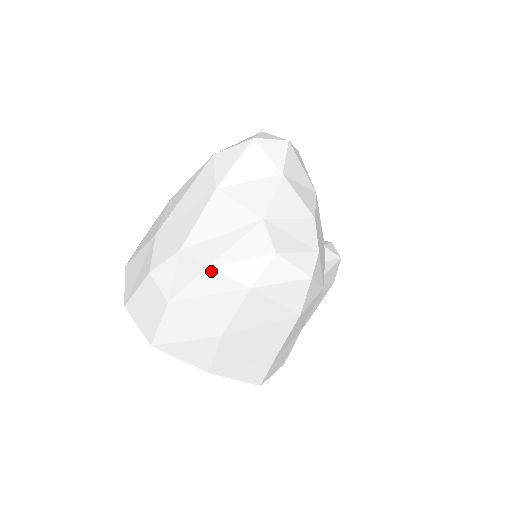
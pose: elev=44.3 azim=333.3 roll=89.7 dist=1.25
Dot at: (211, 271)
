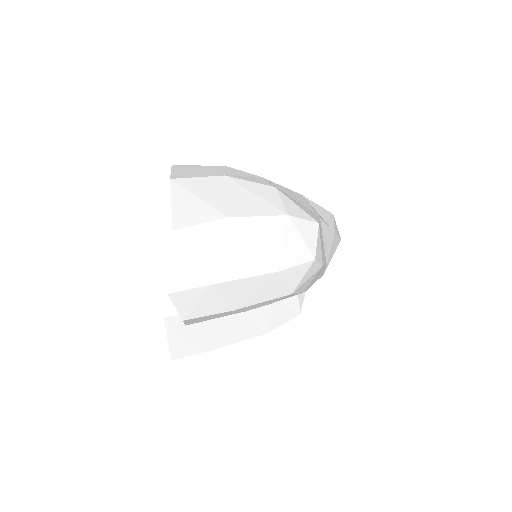
Dot at: (276, 190)
